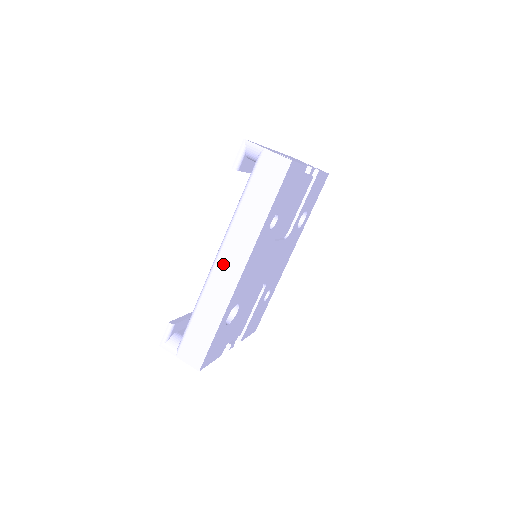
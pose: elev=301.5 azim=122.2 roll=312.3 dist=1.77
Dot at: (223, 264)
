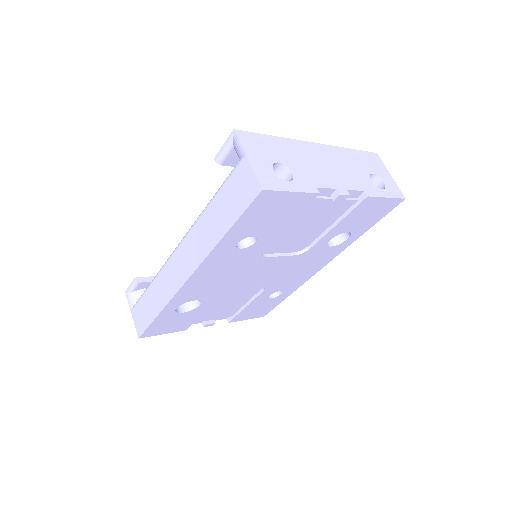
Dot at: (178, 258)
